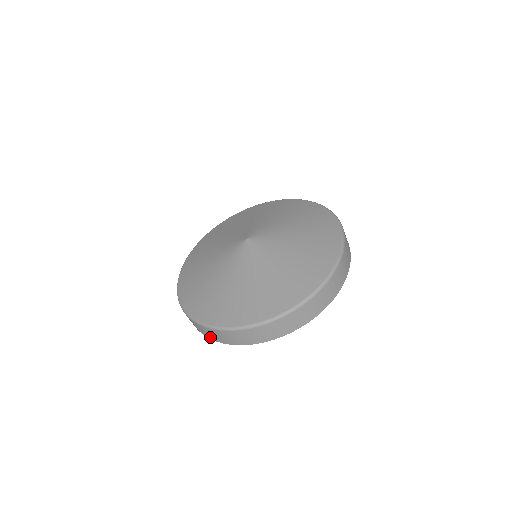
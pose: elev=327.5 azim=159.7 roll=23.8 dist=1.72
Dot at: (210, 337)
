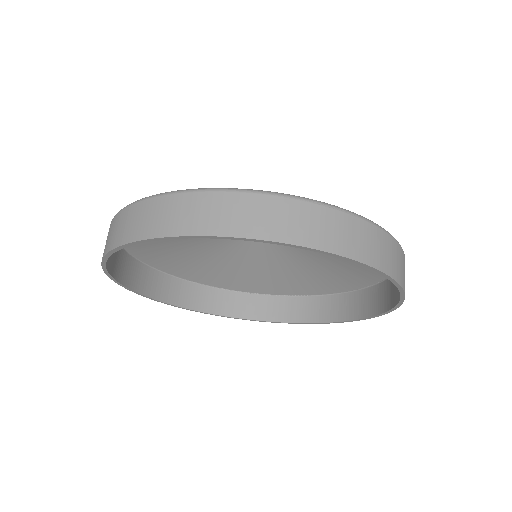
Dot at: occluded
